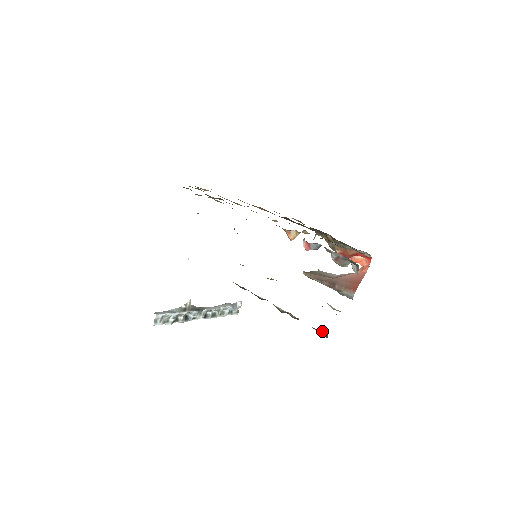
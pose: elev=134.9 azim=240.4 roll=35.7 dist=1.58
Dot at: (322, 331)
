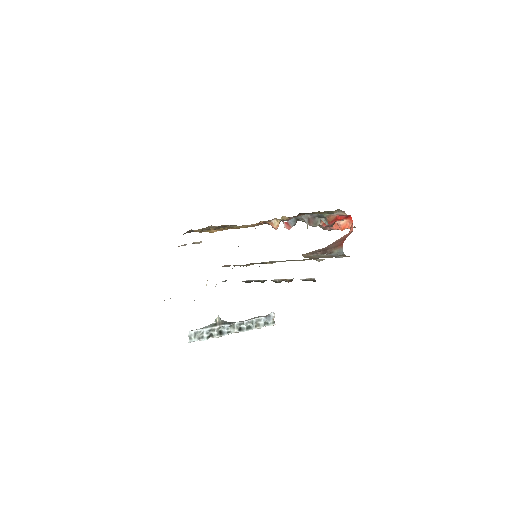
Dot at: (309, 278)
